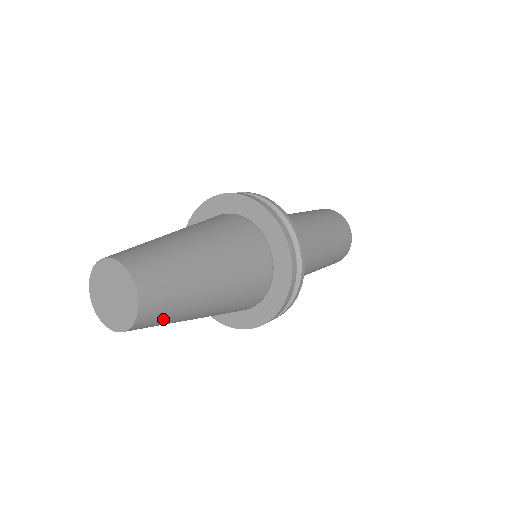
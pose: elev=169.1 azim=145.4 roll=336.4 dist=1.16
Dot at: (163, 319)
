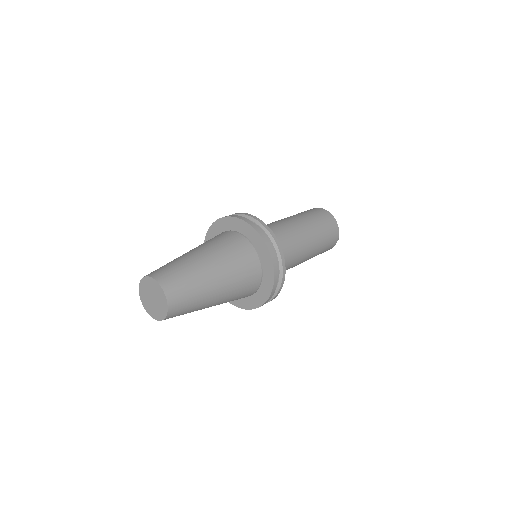
Dot at: (188, 299)
